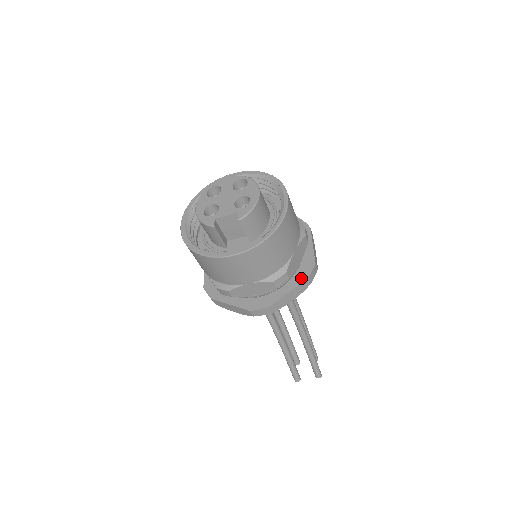
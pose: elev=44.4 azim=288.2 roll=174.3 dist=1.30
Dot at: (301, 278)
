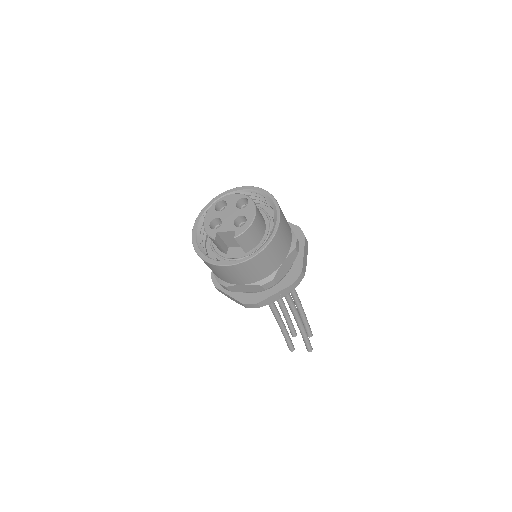
Dot at: (288, 283)
